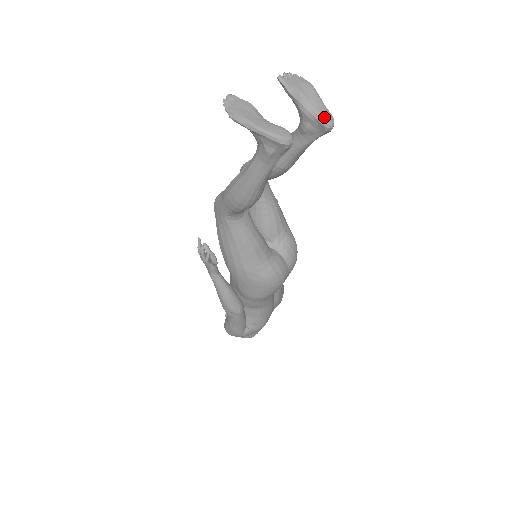
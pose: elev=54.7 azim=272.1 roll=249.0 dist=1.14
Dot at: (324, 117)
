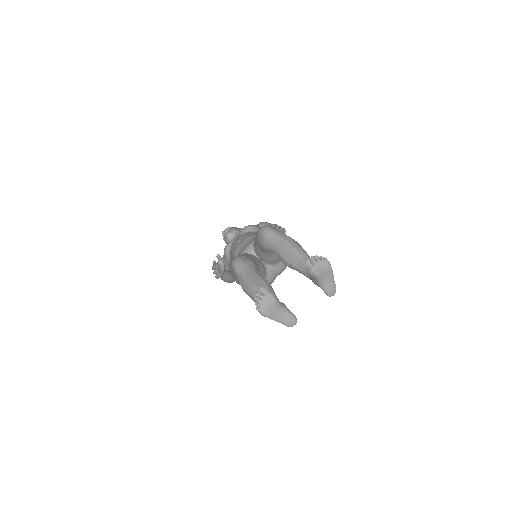
Dot at: (329, 292)
